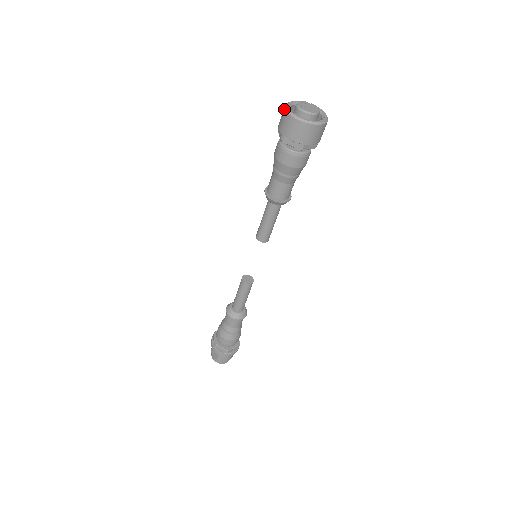
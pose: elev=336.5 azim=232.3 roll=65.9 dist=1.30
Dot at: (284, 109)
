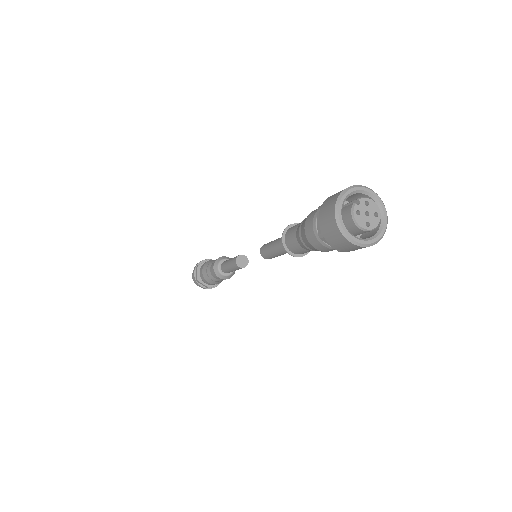
Dot at: (349, 243)
